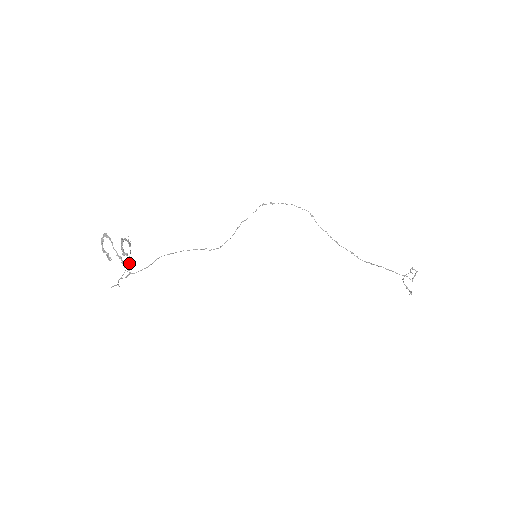
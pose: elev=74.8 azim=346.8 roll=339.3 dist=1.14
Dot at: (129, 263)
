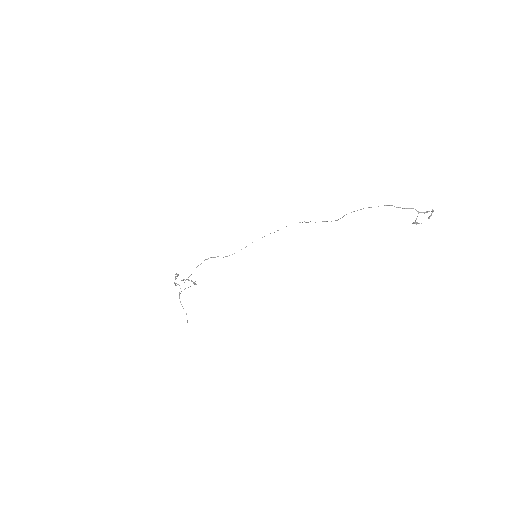
Dot at: occluded
